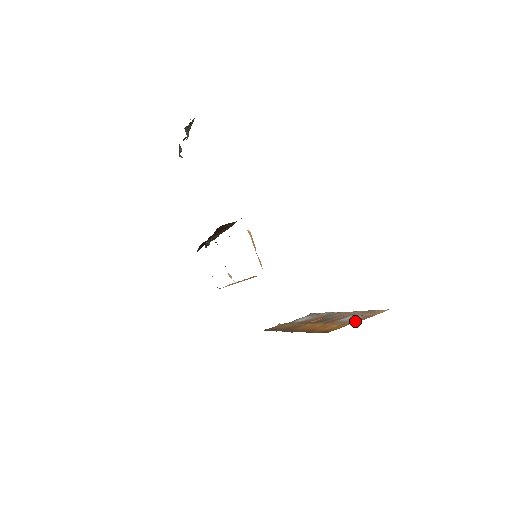
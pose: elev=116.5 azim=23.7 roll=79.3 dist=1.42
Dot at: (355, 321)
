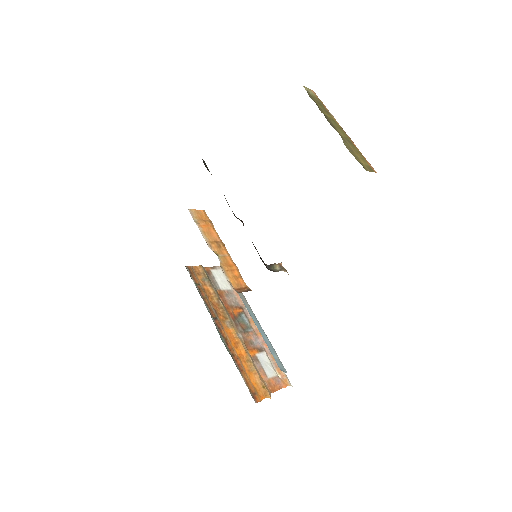
Dot at: (272, 386)
